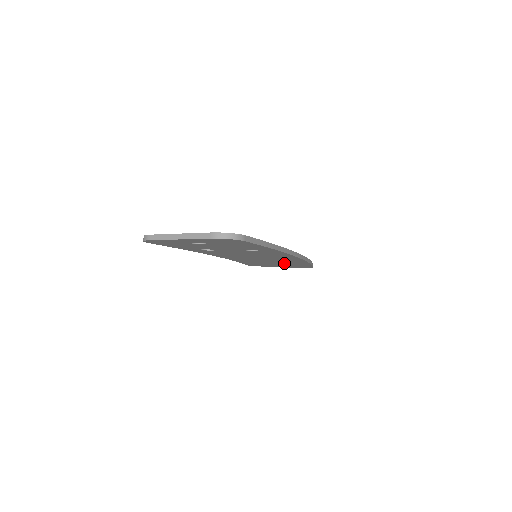
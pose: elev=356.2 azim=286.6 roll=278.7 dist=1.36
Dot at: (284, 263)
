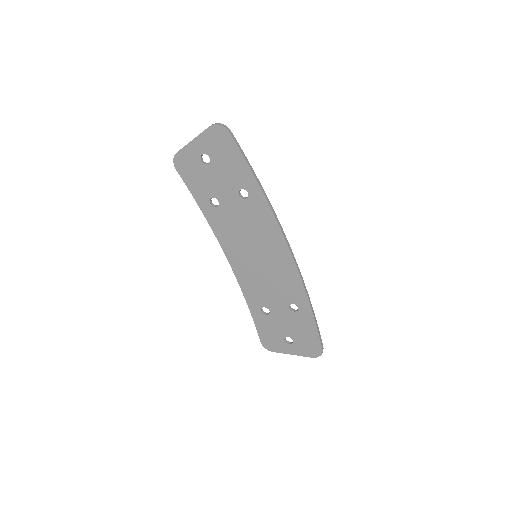
Dot at: (287, 305)
